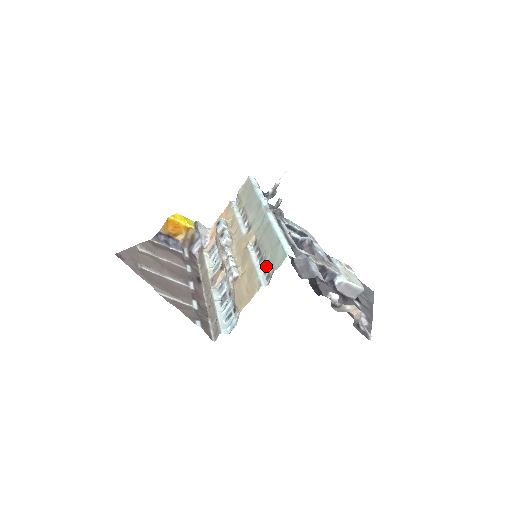
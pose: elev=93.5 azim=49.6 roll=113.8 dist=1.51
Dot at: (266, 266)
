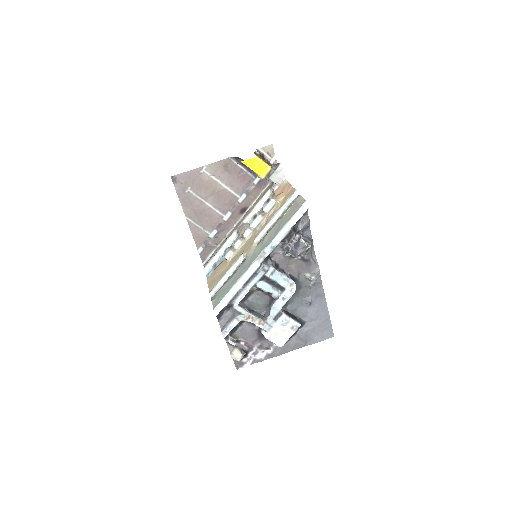
Dot at: (221, 288)
